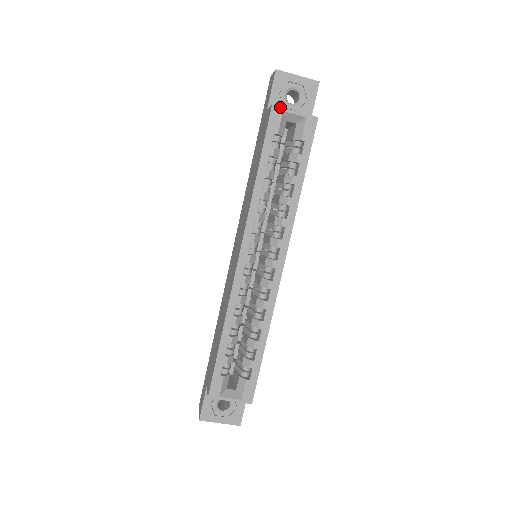
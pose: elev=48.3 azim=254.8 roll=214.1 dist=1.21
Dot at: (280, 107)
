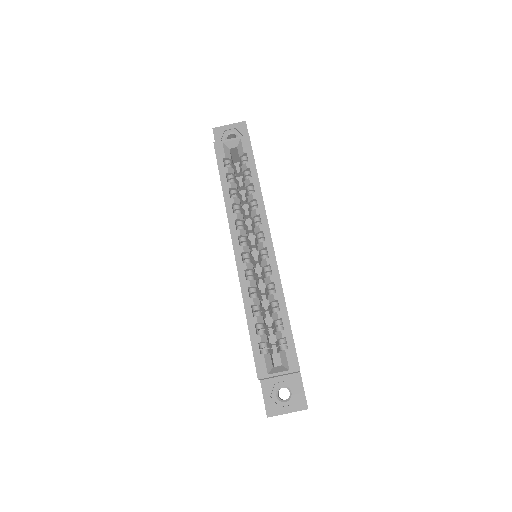
Dot at: (219, 141)
